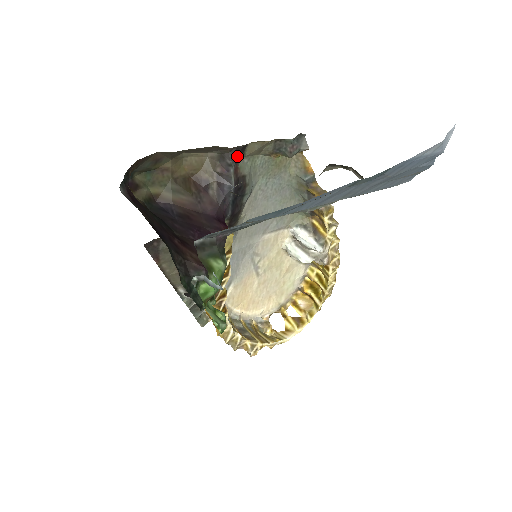
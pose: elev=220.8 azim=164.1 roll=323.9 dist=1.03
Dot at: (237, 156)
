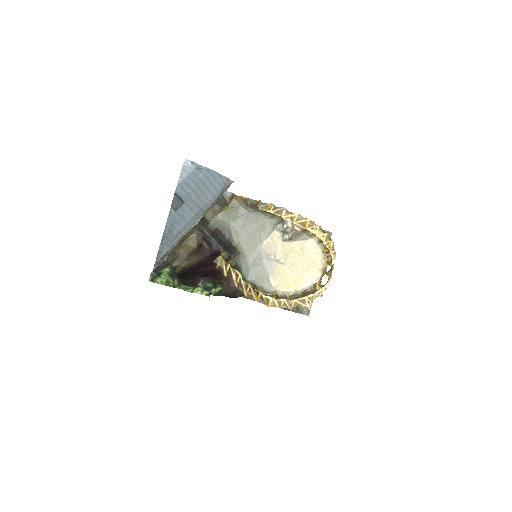
Dot at: (203, 225)
